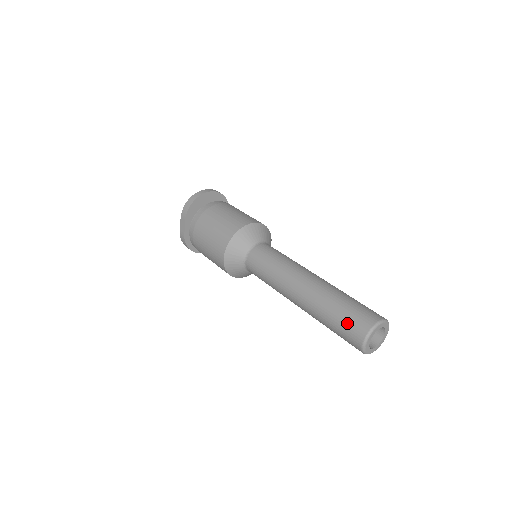
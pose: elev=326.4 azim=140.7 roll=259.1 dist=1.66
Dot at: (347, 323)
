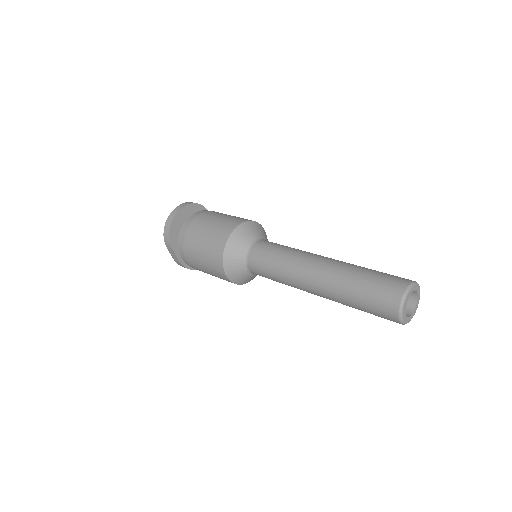
Dot at: (374, 304)
